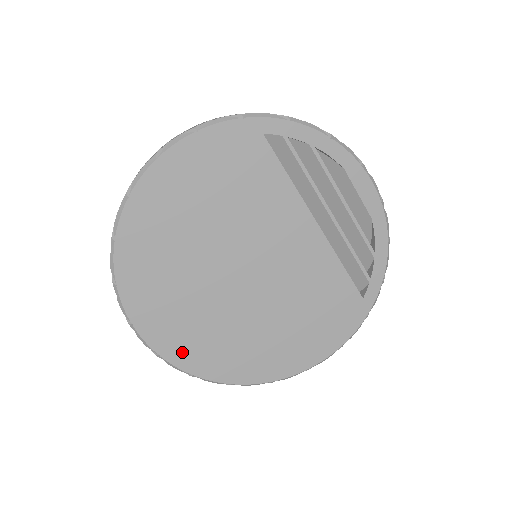
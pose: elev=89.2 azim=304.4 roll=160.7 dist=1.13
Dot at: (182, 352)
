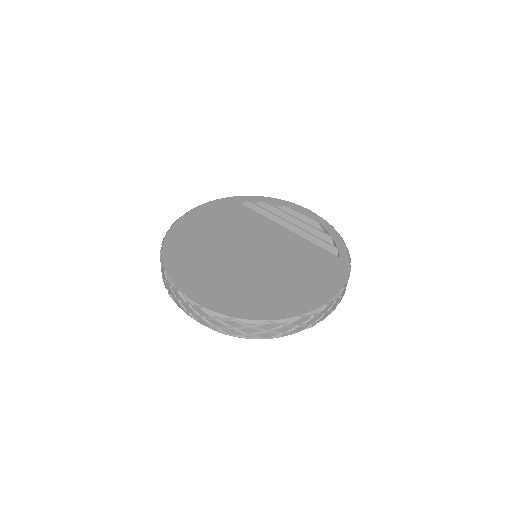
Dot at: (220, 303)
